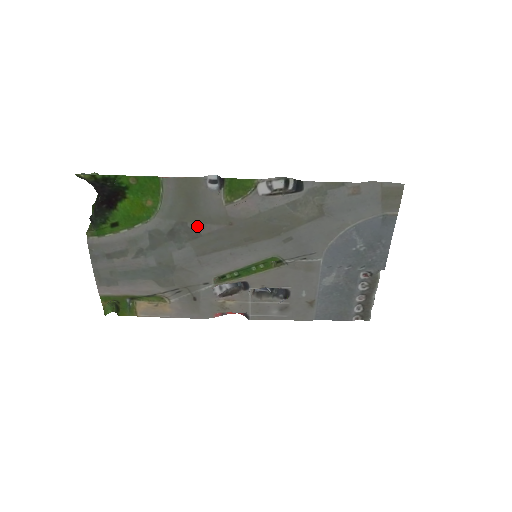
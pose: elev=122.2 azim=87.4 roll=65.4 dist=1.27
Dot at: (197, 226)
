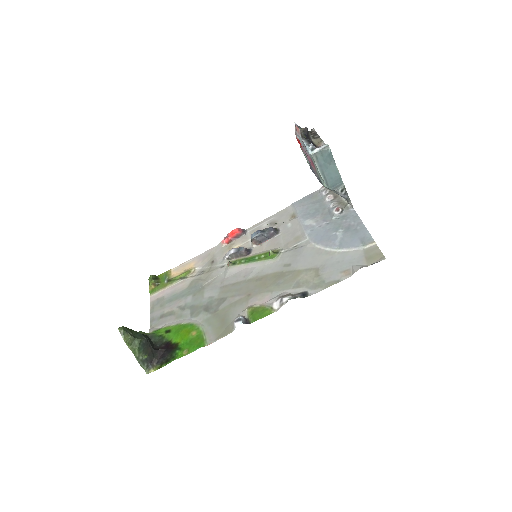
Dot at: (225, 305)
